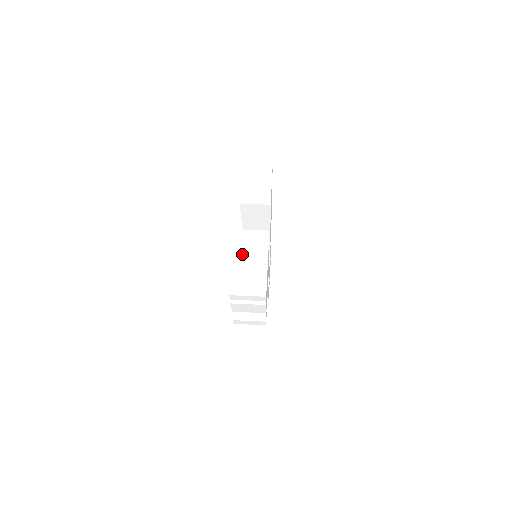
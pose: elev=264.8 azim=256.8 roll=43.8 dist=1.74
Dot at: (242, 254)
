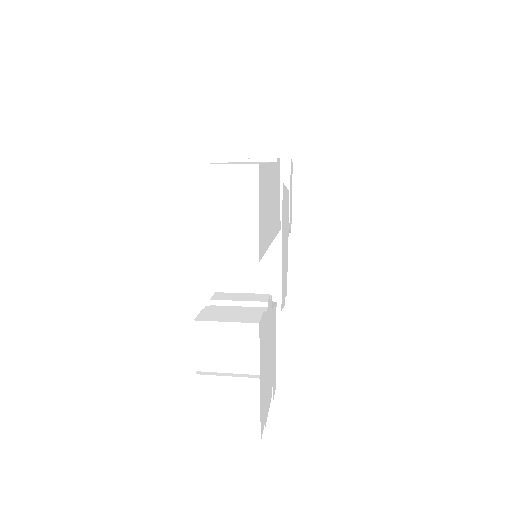
Dot at: (213, 366)
